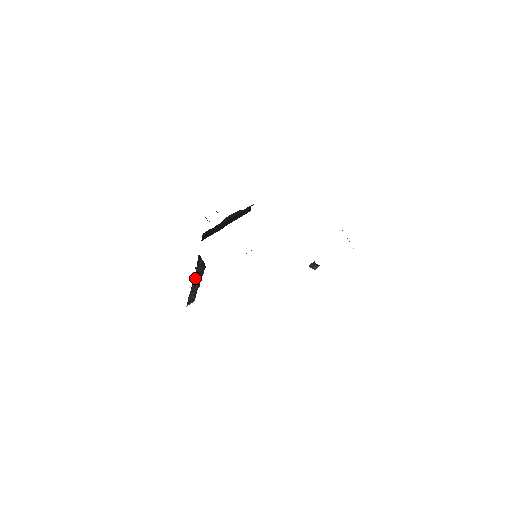
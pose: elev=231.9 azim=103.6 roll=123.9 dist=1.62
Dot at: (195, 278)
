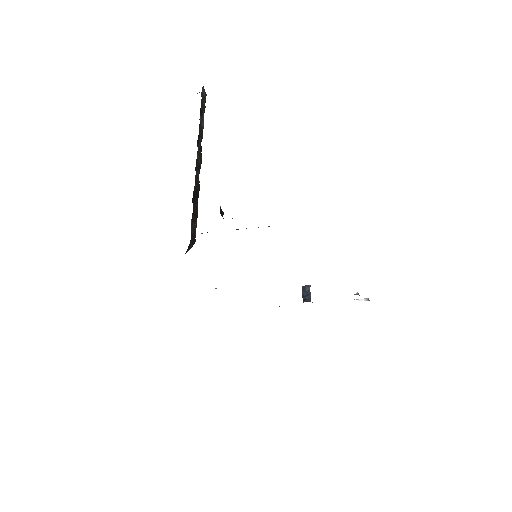
Dot at: occluded
